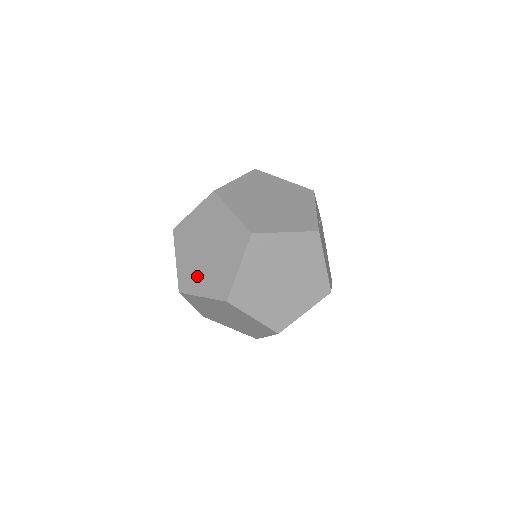
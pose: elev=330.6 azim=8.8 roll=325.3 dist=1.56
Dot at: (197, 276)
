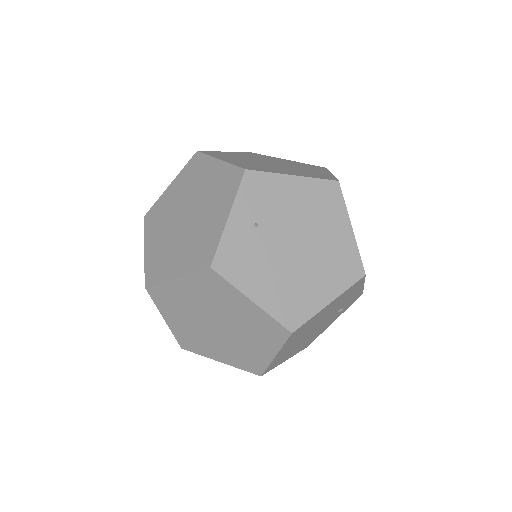
Dot at: occluded
